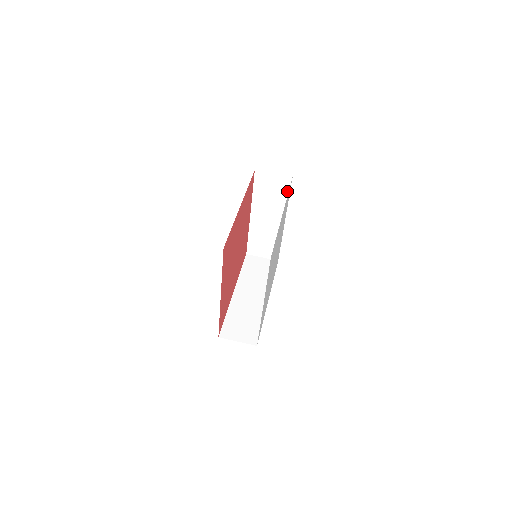
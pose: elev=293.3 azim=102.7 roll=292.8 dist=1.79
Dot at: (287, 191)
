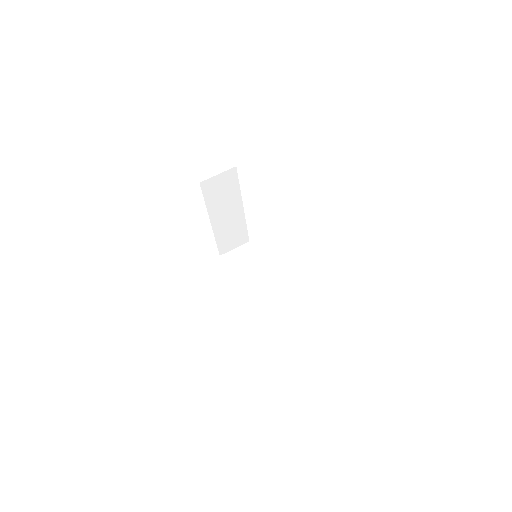
Dot at: (236, 181)
